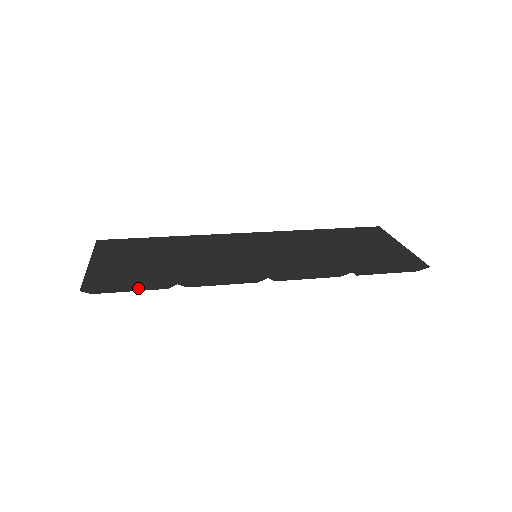
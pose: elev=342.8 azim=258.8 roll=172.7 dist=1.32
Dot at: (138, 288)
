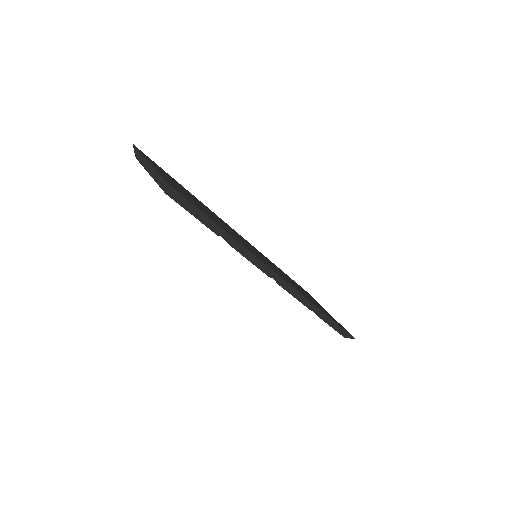
Dot at: (205, 218)
